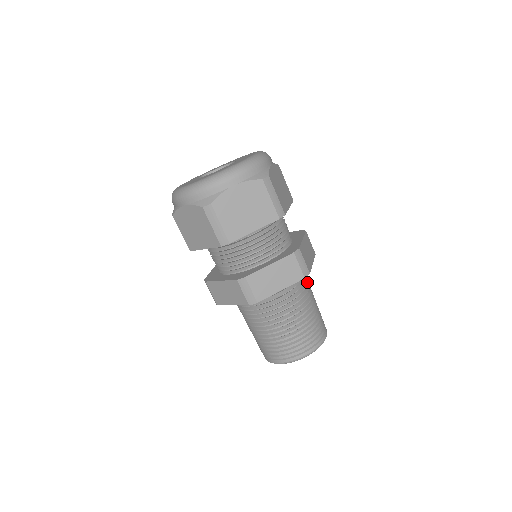
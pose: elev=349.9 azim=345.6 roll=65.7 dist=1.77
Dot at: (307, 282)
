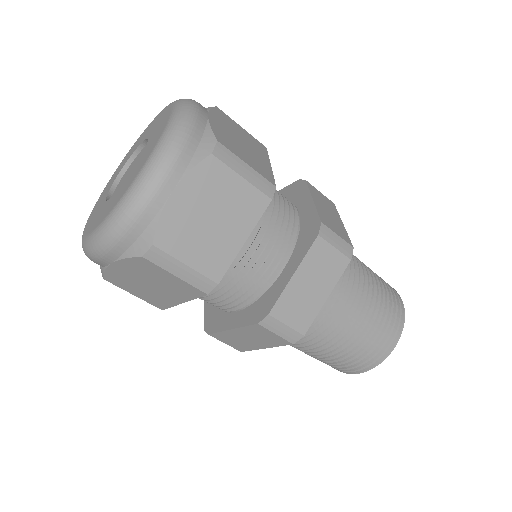
Dot at: (338, 301)
